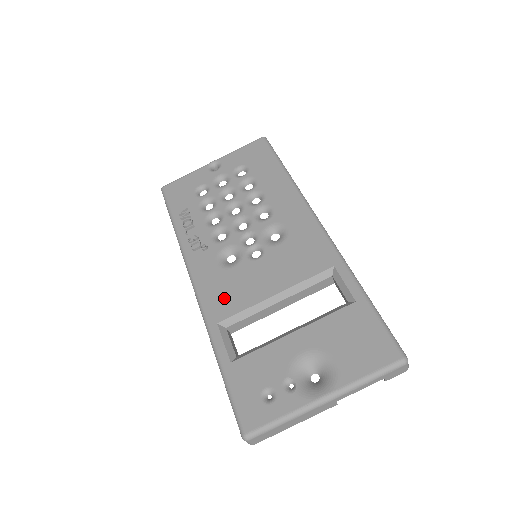
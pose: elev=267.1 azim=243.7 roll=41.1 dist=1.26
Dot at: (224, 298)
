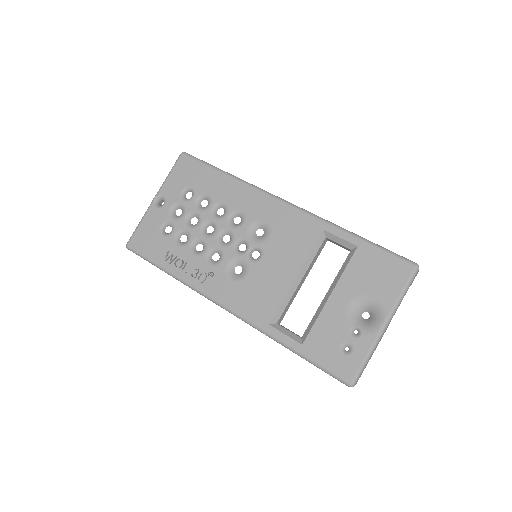
Dot at: (259, 303)
